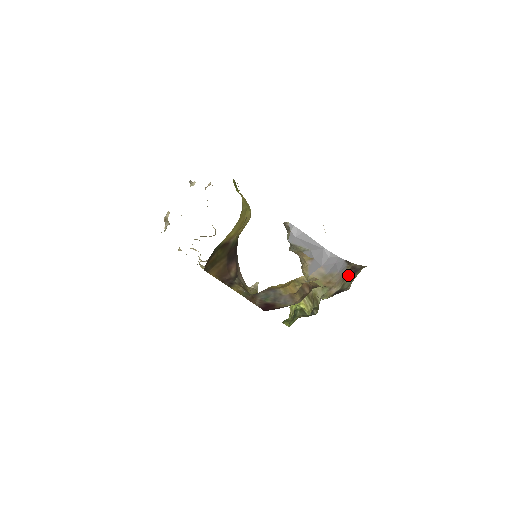
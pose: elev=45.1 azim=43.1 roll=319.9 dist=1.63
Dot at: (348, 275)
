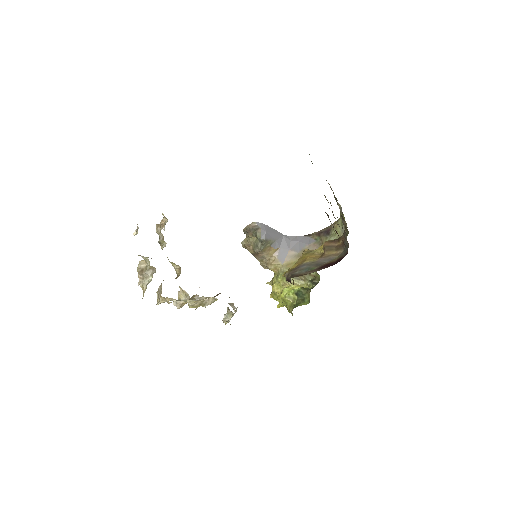
Dot at: (323, 238)
